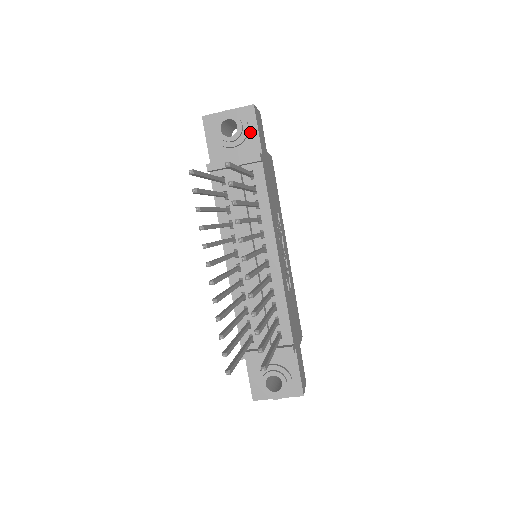
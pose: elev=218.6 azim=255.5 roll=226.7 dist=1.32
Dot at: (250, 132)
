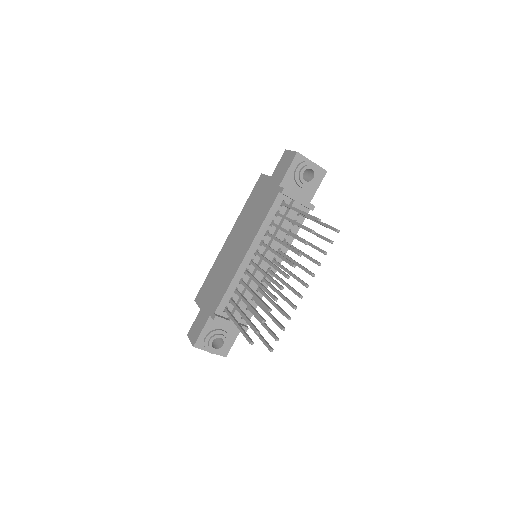
Dot at: (314, 185)
